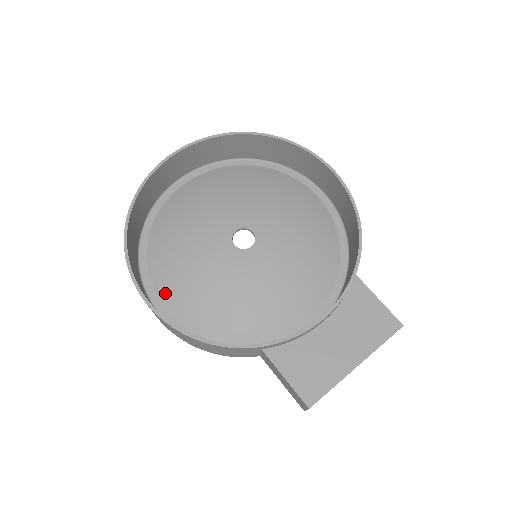
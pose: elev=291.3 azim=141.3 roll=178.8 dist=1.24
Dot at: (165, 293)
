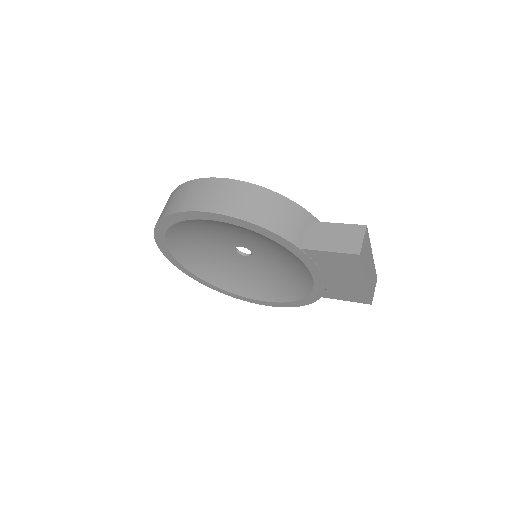
Dot at: occluded
